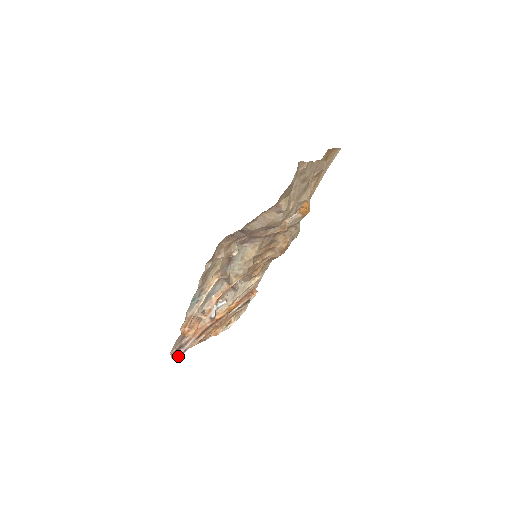
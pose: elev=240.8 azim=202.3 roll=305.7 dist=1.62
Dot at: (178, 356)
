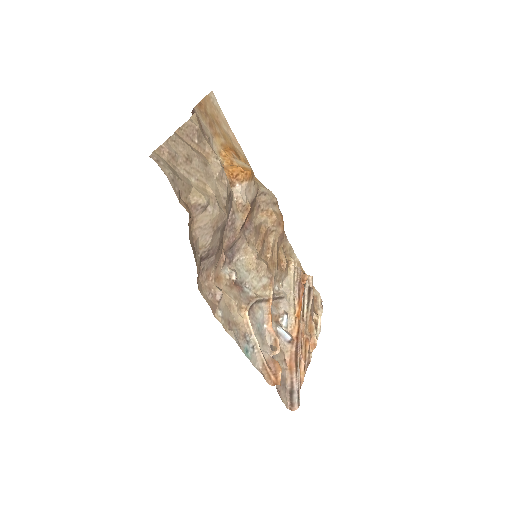
Dot at: (297, 404)
